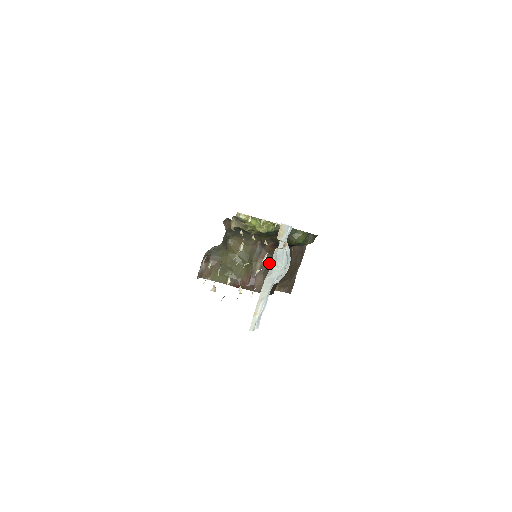
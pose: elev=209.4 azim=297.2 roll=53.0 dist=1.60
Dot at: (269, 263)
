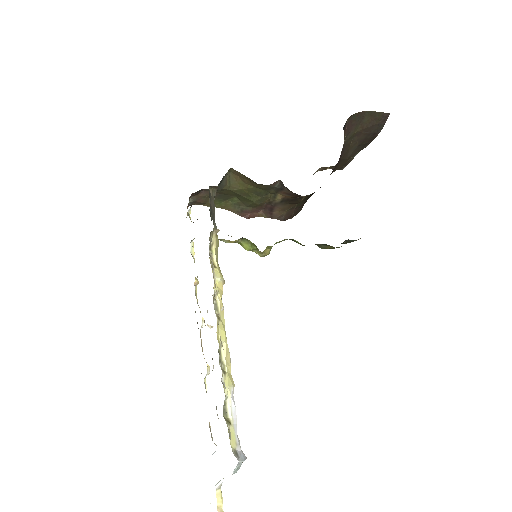
Dot at: (296, 197)
